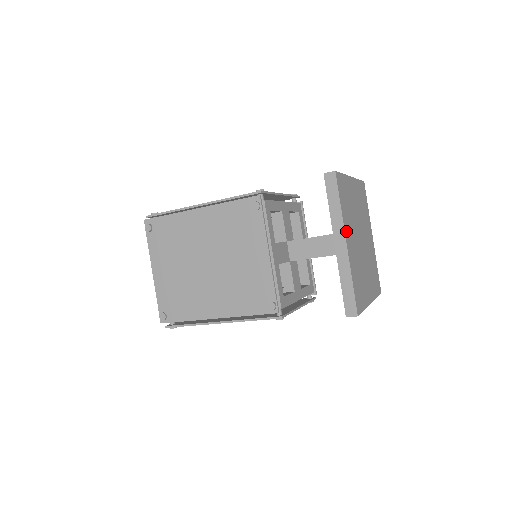
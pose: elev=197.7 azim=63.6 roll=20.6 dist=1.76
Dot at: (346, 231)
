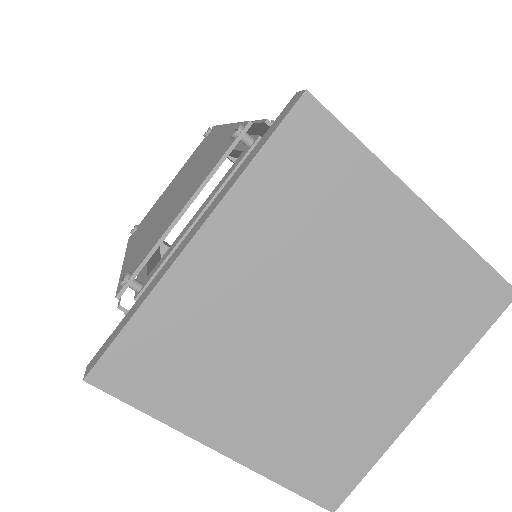
Dot at: (211, 431)
